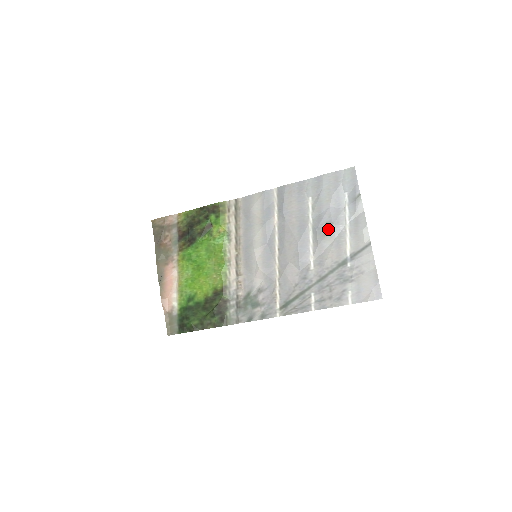
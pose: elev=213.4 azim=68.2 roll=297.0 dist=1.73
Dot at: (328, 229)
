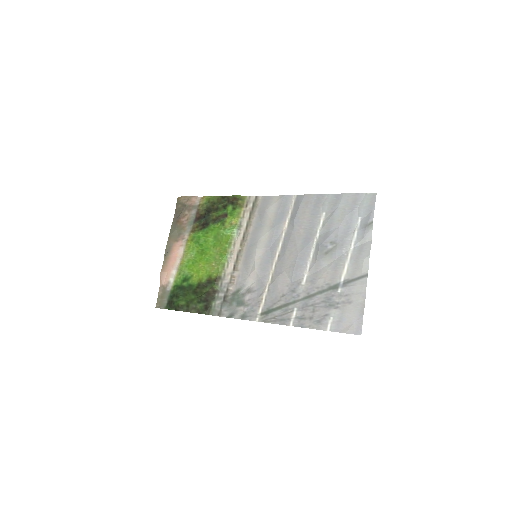
Dot at: (331, 249)
